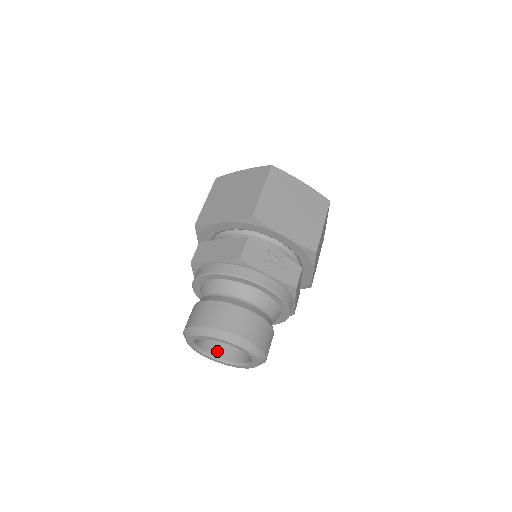
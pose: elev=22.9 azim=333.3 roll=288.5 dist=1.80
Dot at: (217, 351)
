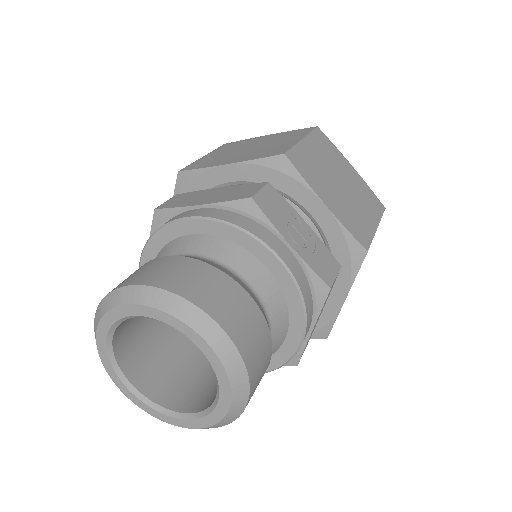
Dot at: (145, 382)
